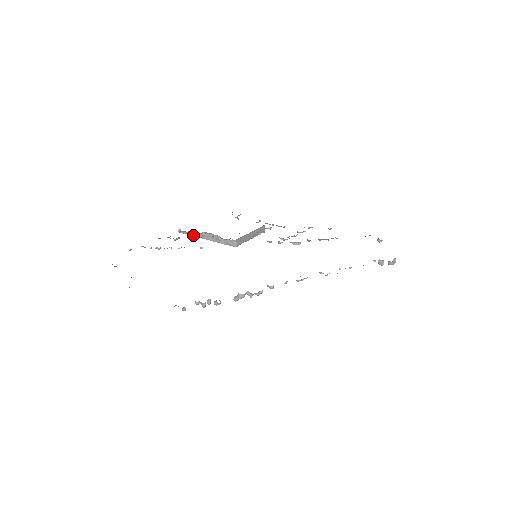
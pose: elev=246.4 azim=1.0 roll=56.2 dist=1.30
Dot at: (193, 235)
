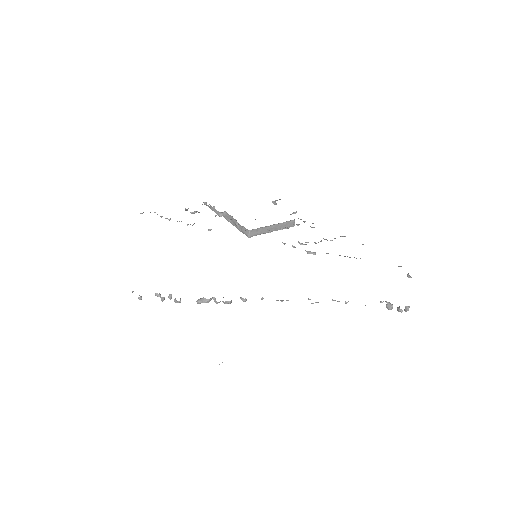
Dot at: (215, 212)
